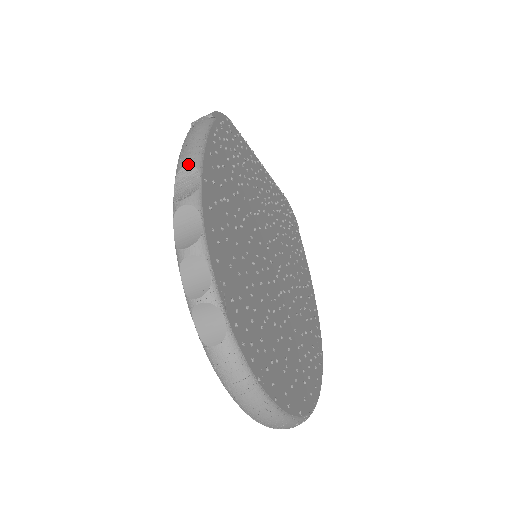
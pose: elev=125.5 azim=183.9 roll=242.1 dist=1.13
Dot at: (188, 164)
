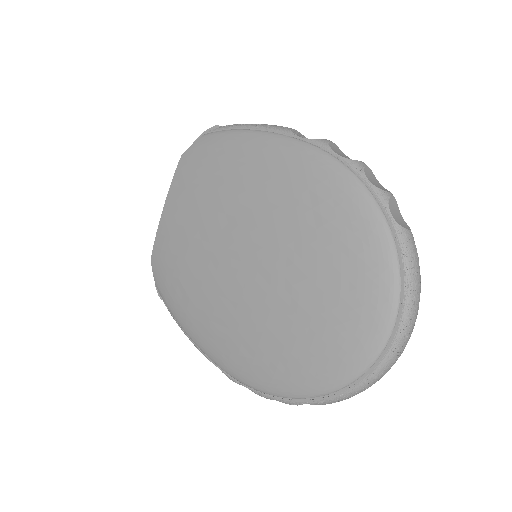
Dot at: (296, 130)
